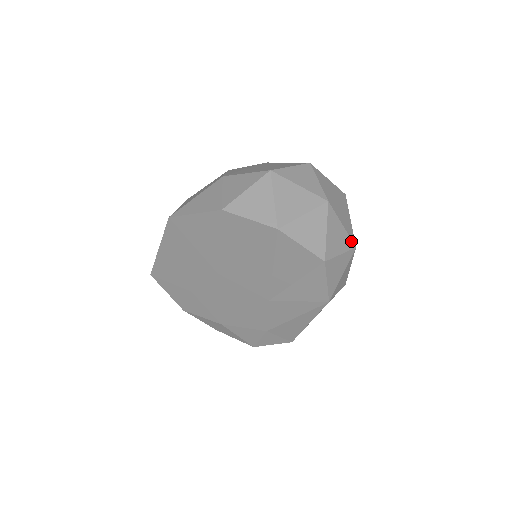
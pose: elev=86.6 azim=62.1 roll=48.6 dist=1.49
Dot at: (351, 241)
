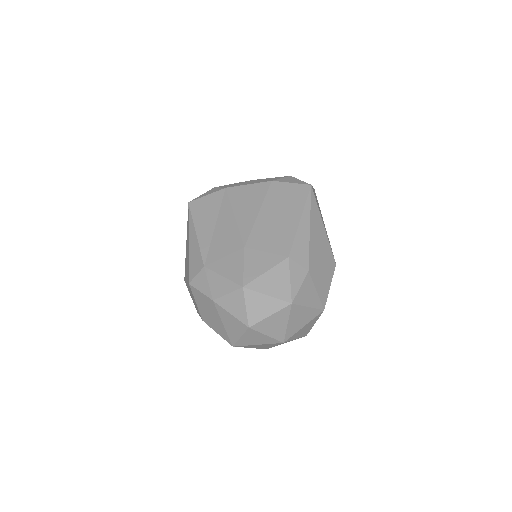
Dot at: (317, 316)
